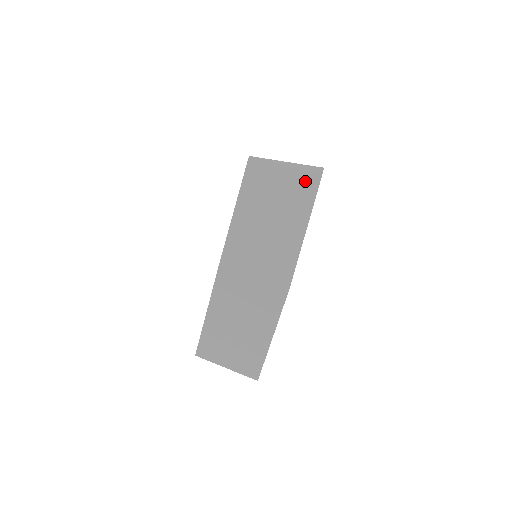
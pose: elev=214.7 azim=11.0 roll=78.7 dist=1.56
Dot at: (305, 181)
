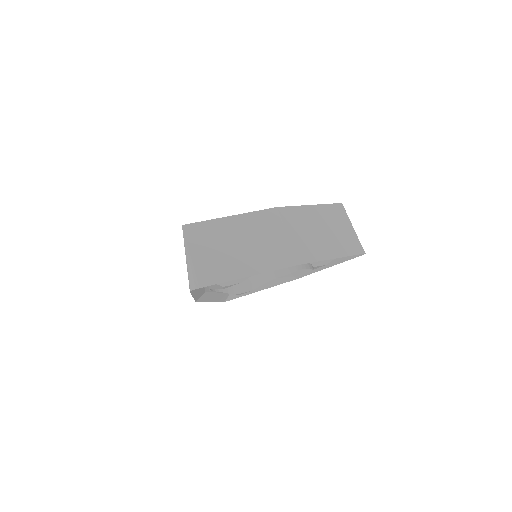
Dot at: occluded
